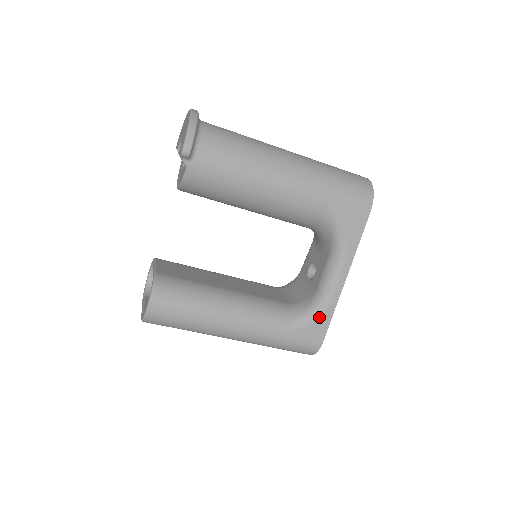
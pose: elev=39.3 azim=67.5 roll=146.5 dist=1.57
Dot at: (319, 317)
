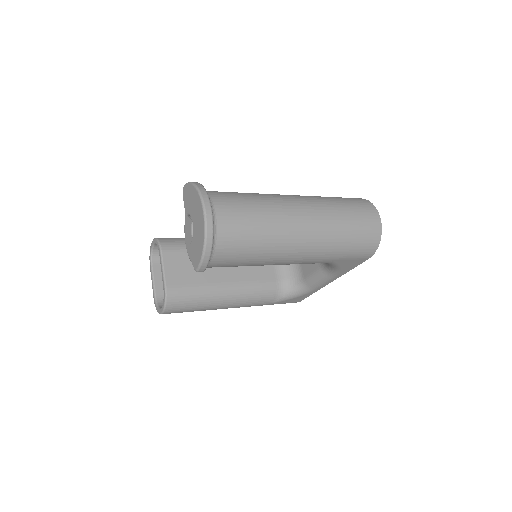
Dot at: (301, 296)
